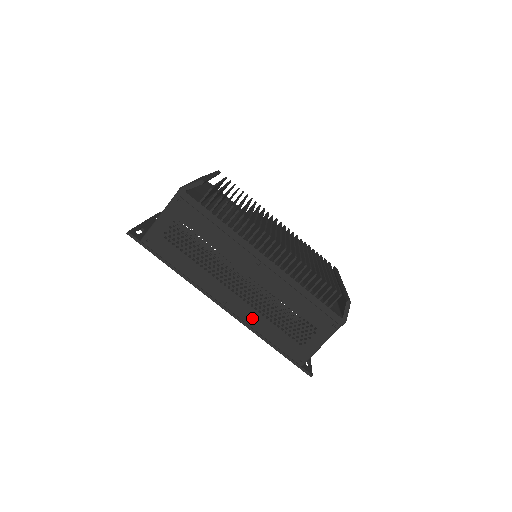
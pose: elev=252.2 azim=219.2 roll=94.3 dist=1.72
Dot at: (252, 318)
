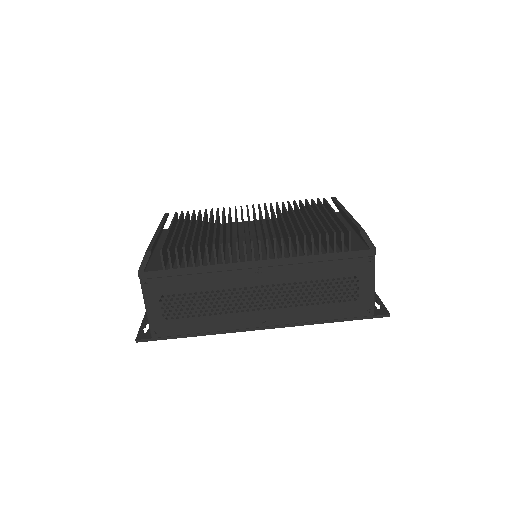
Dot at: (295, 316)
